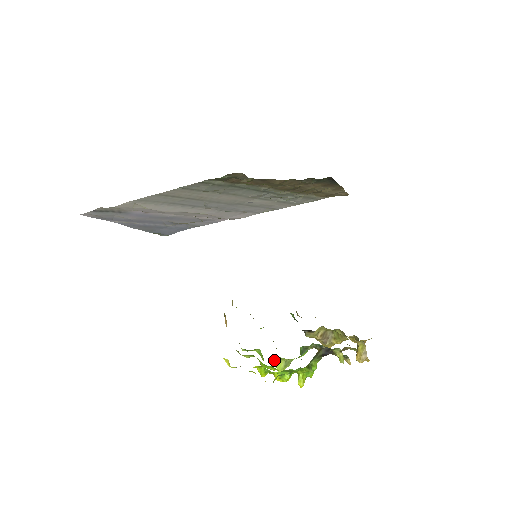
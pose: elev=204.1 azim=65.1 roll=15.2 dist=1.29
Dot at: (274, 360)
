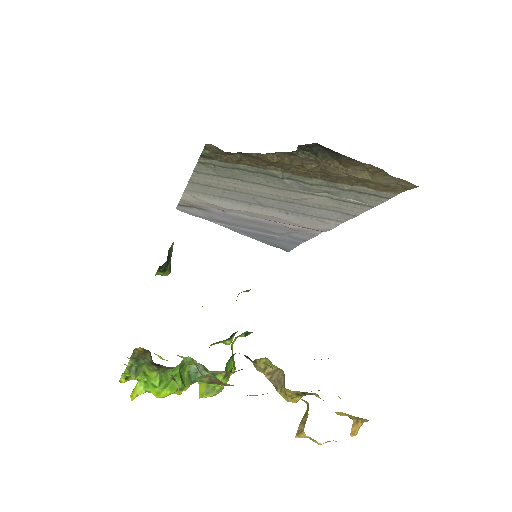
Dot at: occluded
